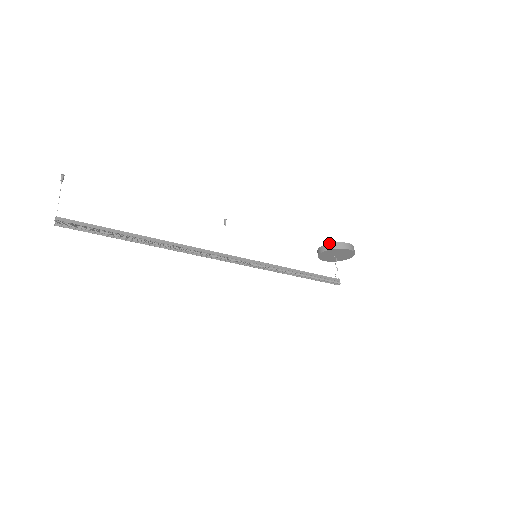
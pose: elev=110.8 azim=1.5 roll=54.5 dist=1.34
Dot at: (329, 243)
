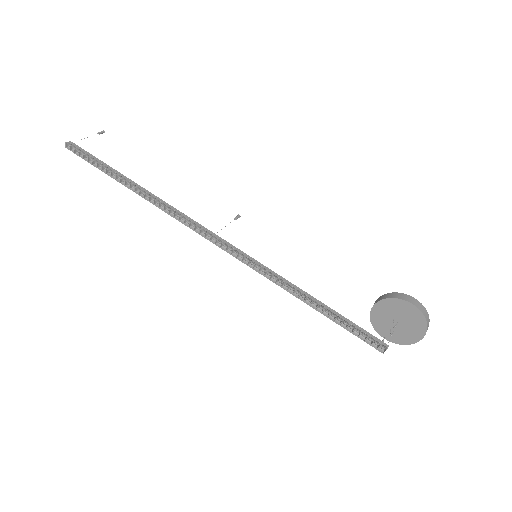
Dot at: occluded
